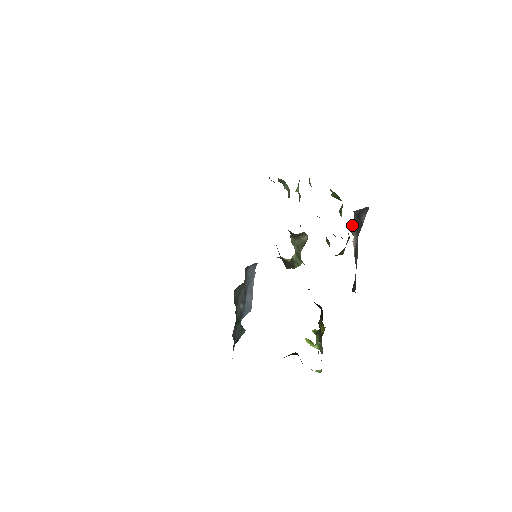
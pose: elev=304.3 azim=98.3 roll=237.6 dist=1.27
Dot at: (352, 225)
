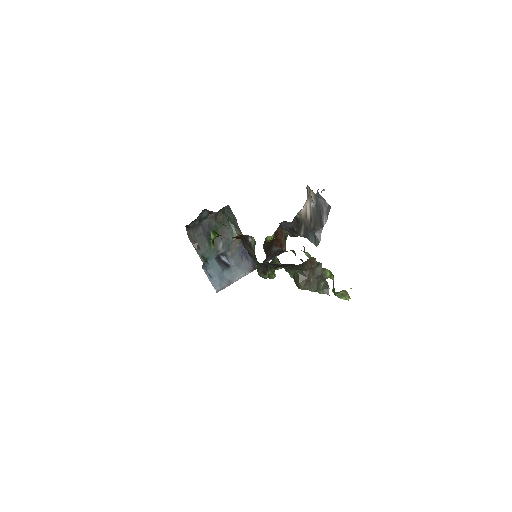
Dot at: (312, 194)
